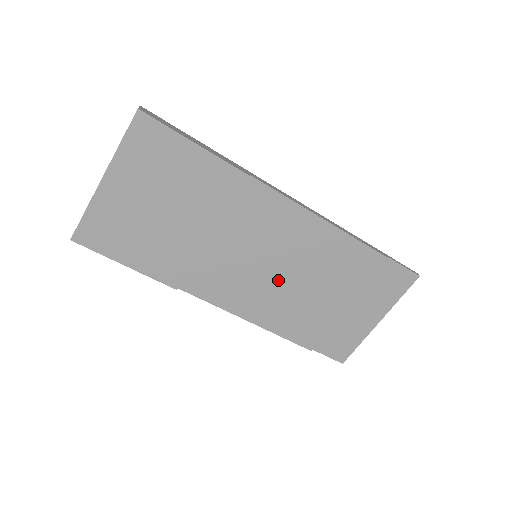
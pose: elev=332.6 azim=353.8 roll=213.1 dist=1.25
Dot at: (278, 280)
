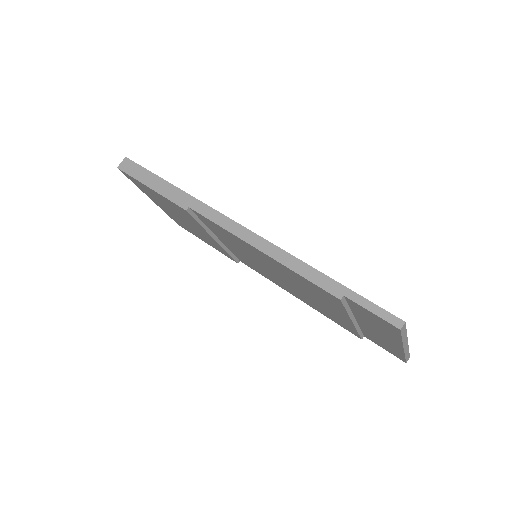
Dot at: (281, 279)
